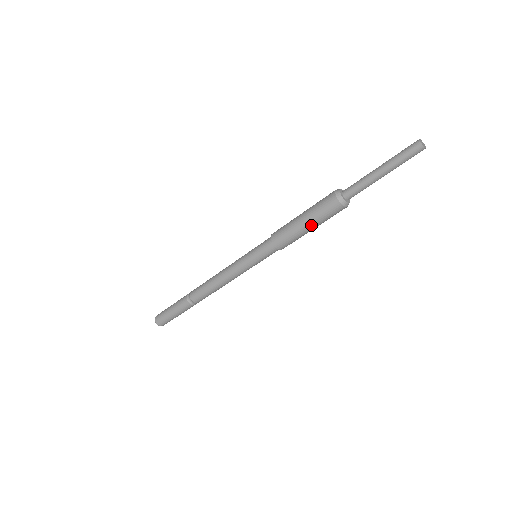
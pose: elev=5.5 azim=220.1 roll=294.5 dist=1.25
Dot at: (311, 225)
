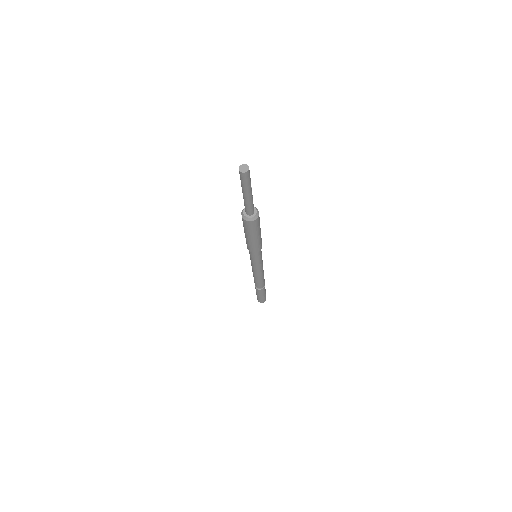
Dot at: (248, 235)
